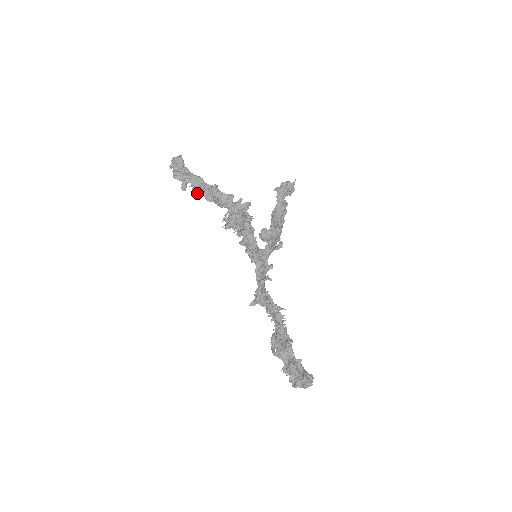
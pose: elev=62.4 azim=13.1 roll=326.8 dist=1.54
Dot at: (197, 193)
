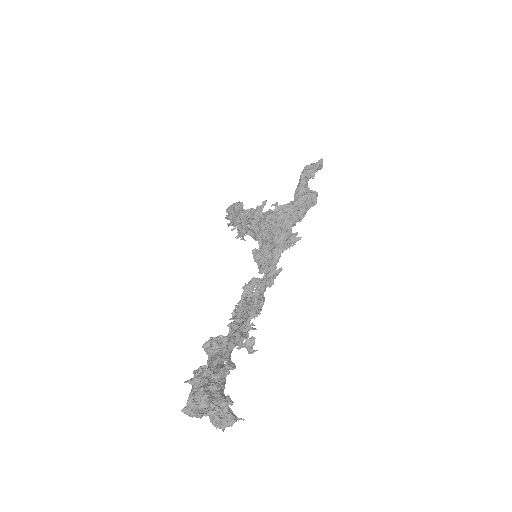
Dot at: occluded
